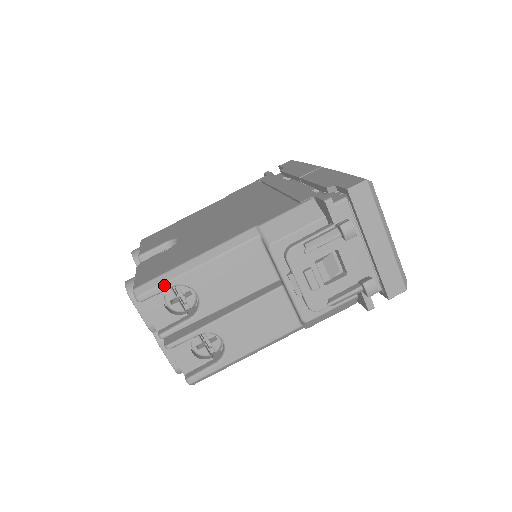
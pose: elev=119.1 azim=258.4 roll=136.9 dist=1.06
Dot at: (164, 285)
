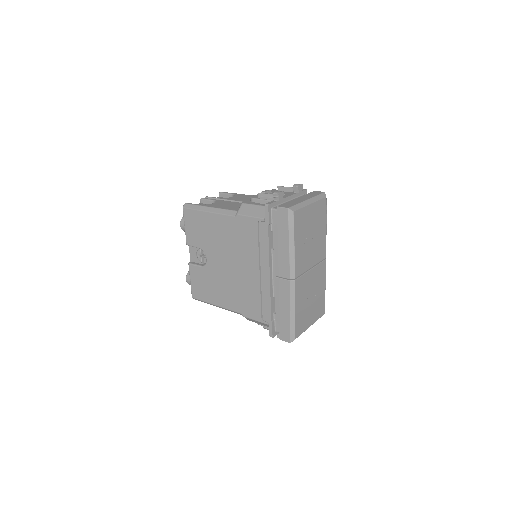
Dot at: occluded
